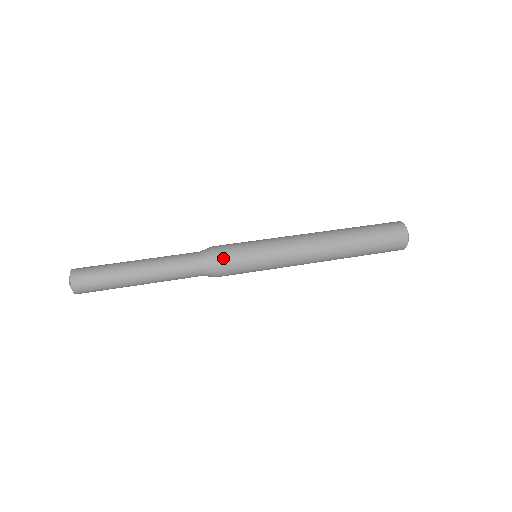
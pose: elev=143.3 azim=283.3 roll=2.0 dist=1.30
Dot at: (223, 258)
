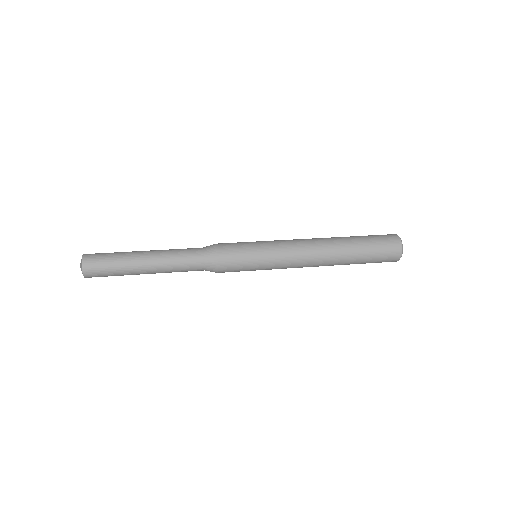
Dot at: (225, 257)
